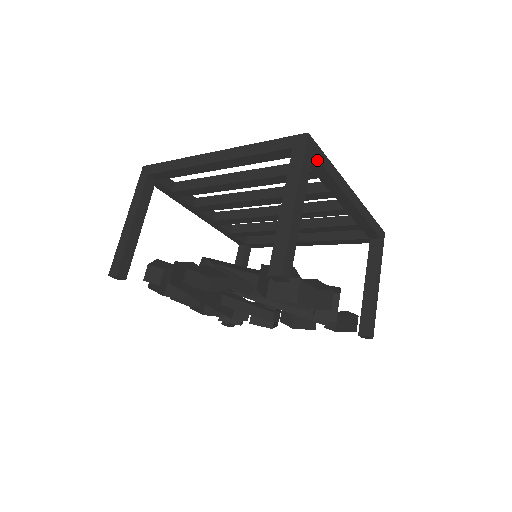
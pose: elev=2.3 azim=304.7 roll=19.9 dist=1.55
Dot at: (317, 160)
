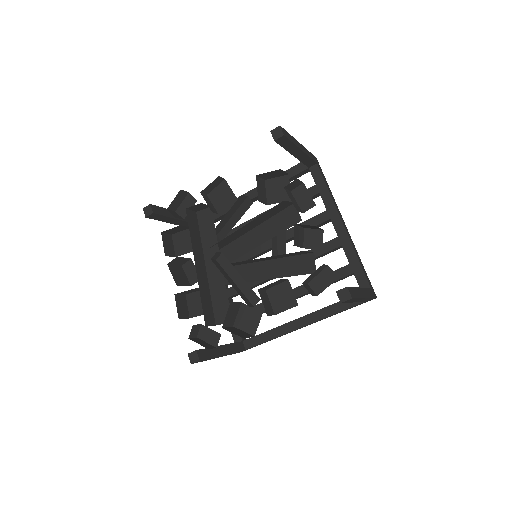
Dot at: (319, 170)
